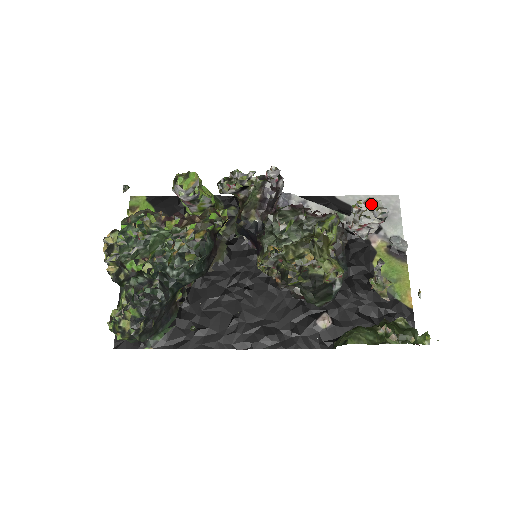
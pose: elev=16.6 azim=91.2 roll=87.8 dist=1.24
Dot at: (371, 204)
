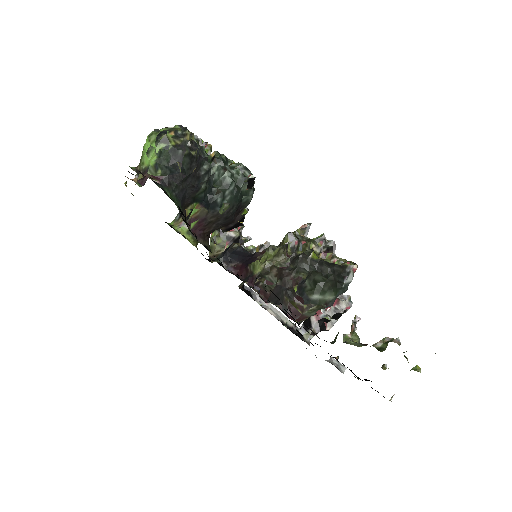
Dot at: occluded
